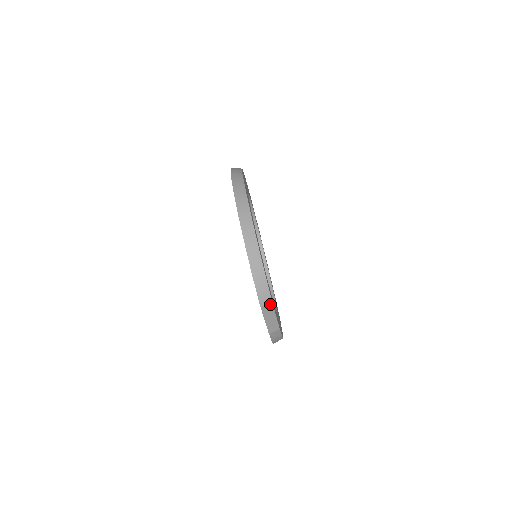
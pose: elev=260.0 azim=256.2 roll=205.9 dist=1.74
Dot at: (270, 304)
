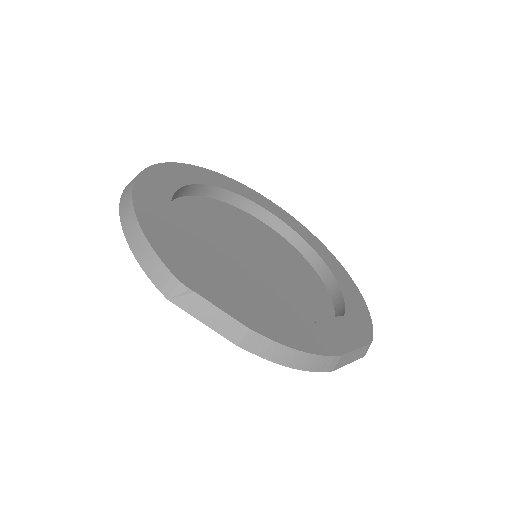
Dot at: (181, 287)
